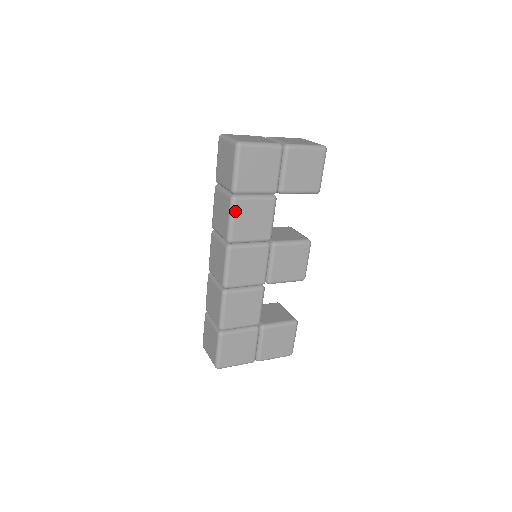
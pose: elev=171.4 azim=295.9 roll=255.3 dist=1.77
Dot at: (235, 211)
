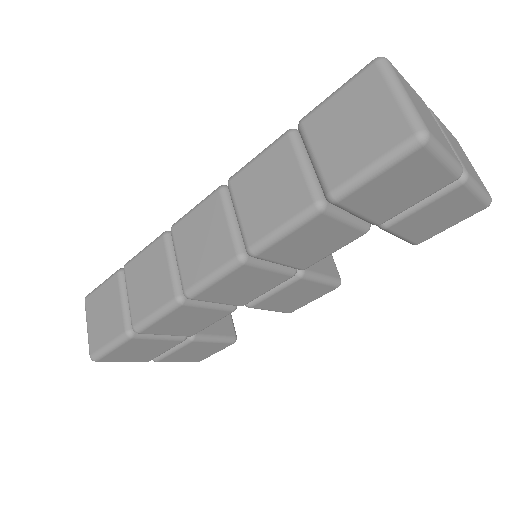
Dot at: (304, 225)
